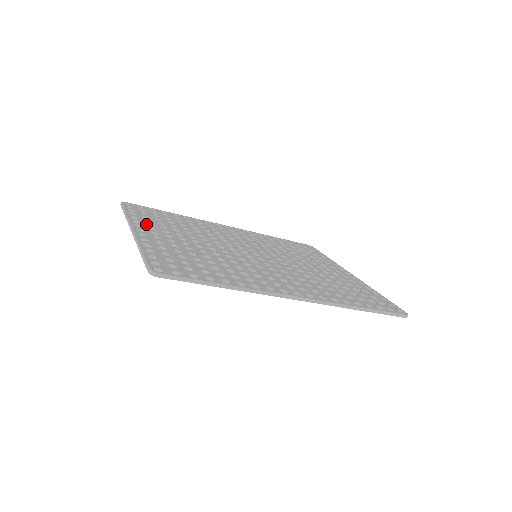
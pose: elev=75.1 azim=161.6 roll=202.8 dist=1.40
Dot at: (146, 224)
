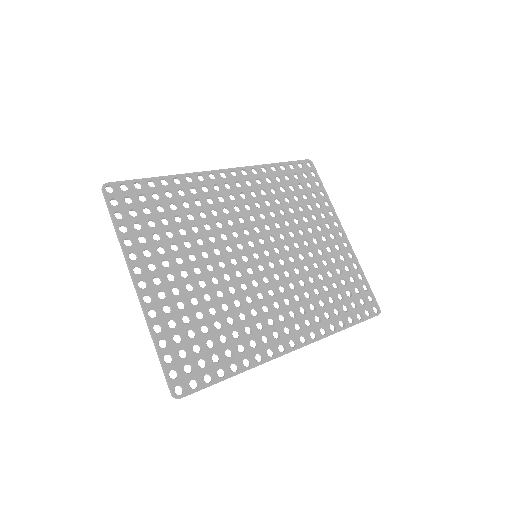
Dot at: (143, 250)
